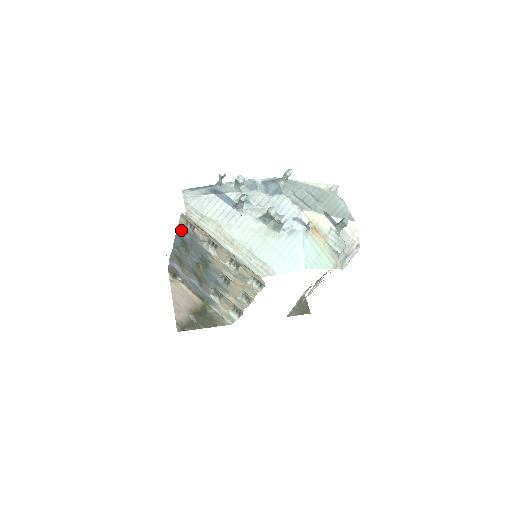
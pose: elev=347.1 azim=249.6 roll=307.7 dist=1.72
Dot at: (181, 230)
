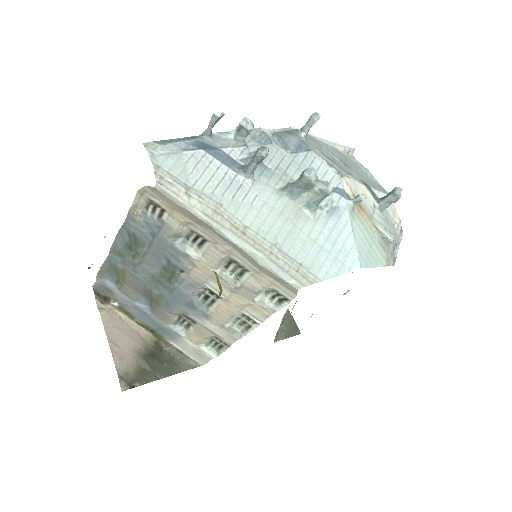
Dot at: (133, 219)
